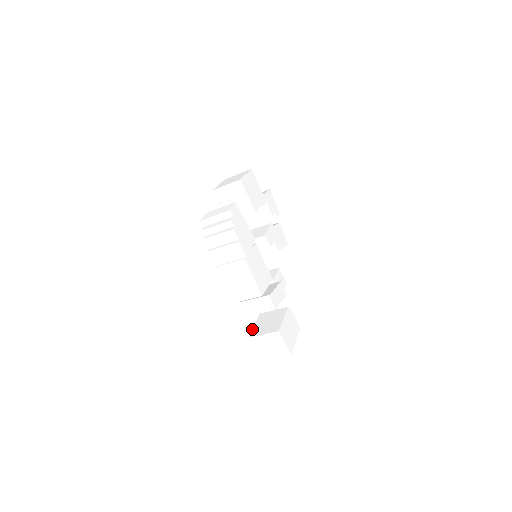
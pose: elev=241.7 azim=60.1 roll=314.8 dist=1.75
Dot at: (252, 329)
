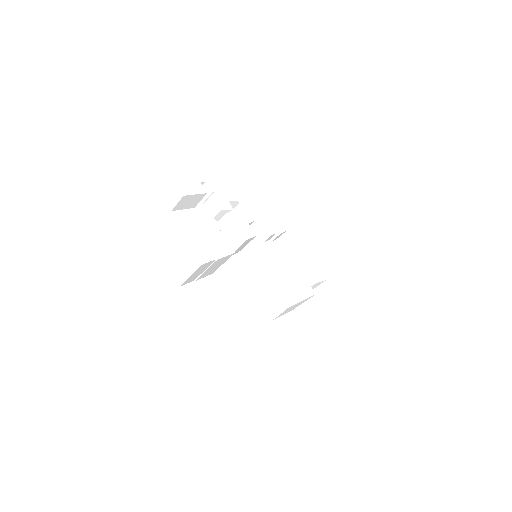
Dot at: occluded
